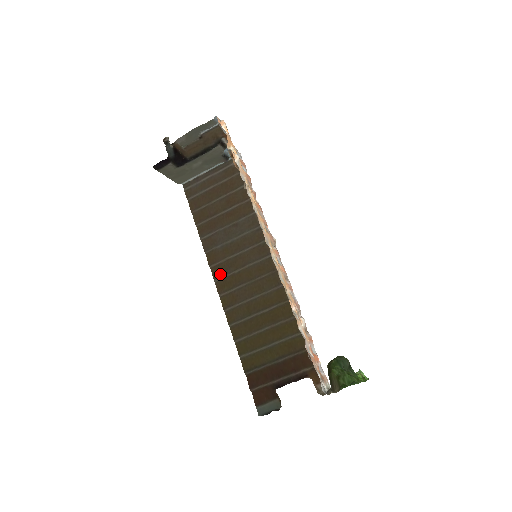
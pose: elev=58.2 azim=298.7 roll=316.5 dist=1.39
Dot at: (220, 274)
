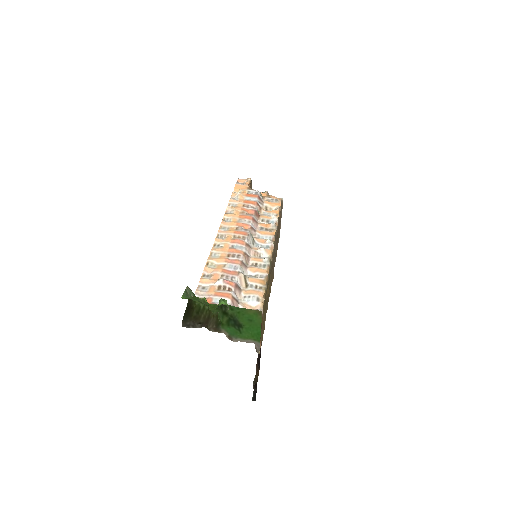
Dot at: occluded
